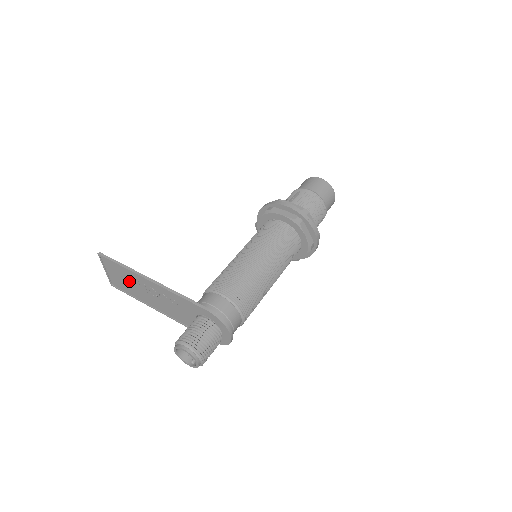
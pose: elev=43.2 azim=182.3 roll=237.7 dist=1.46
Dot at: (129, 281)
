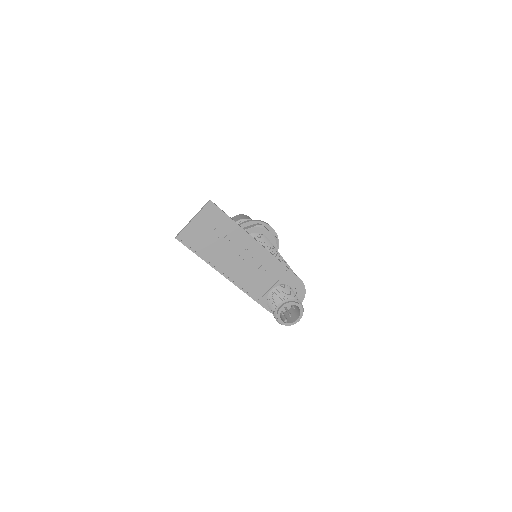
Dot at: (221, 238)
